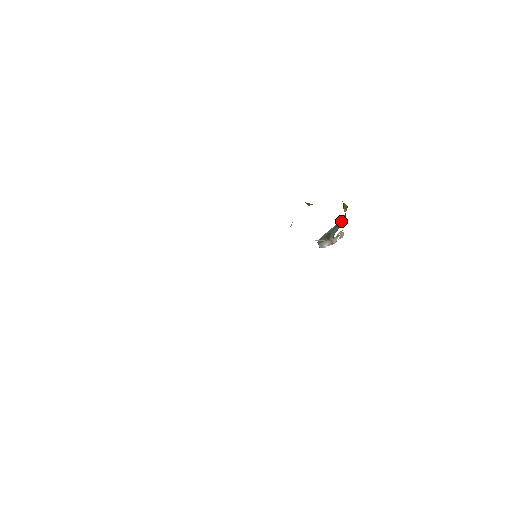
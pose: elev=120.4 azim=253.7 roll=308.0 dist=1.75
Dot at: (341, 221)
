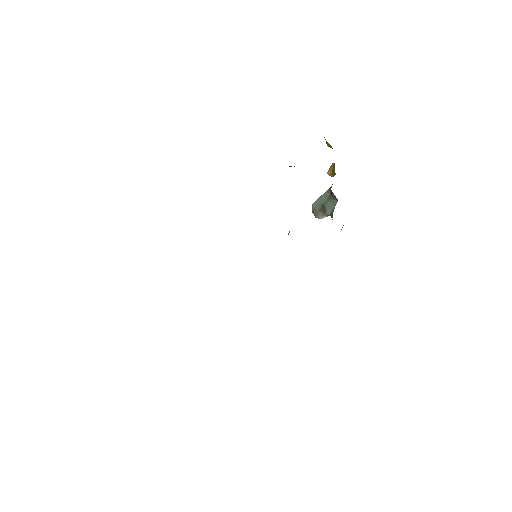
Dot at: (329, 170)
